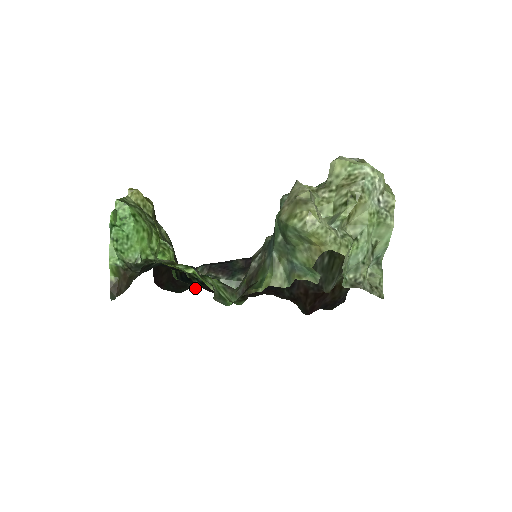
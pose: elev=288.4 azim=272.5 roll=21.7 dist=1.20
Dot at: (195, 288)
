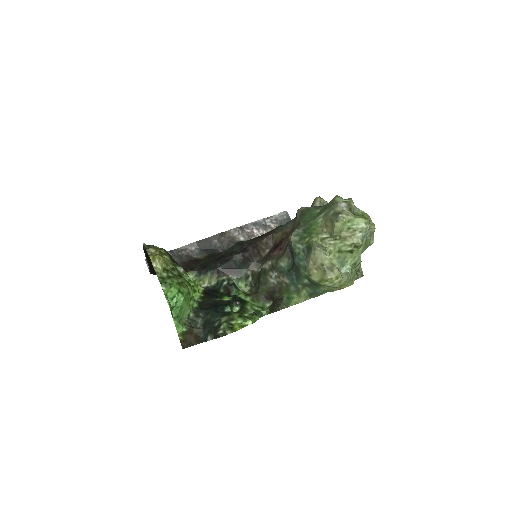
Dot at: (186, 265)
